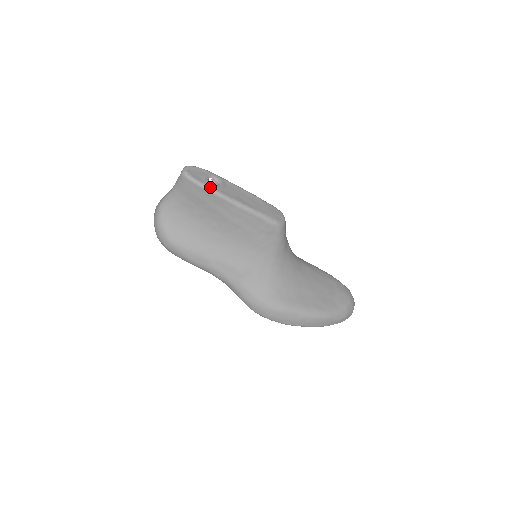
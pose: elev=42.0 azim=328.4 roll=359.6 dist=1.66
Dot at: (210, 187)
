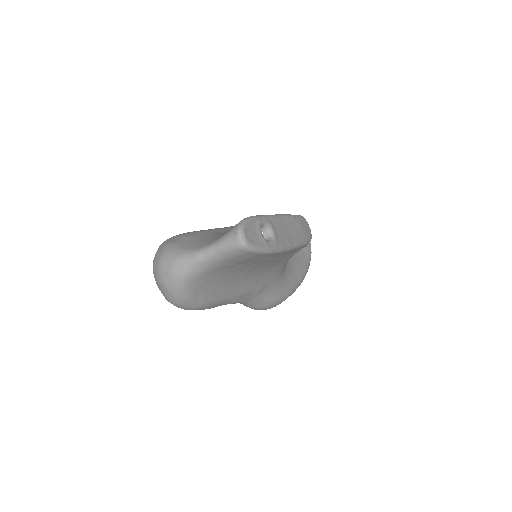
Dot at: (272, 248)
